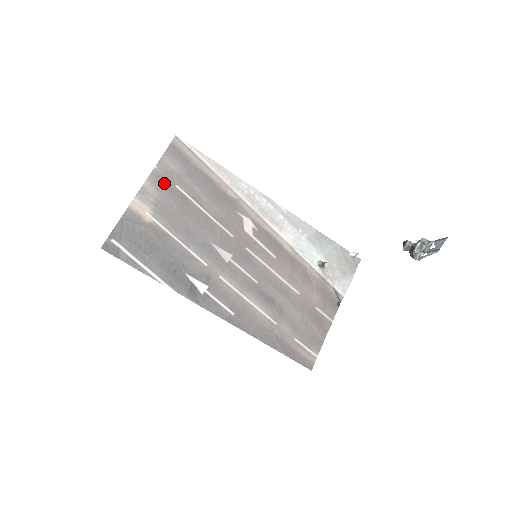
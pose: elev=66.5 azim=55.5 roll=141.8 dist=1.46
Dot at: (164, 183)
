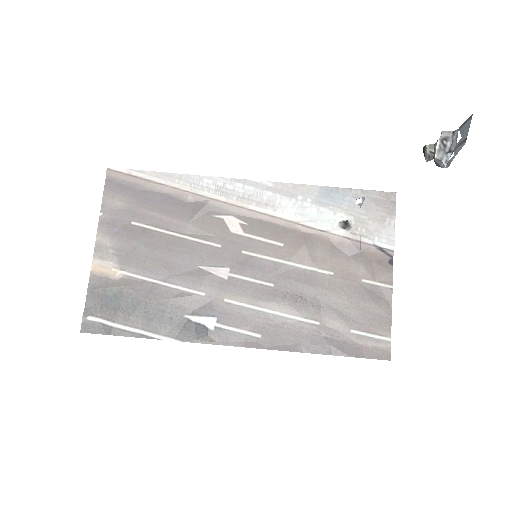
Dot at: (117, 227)
